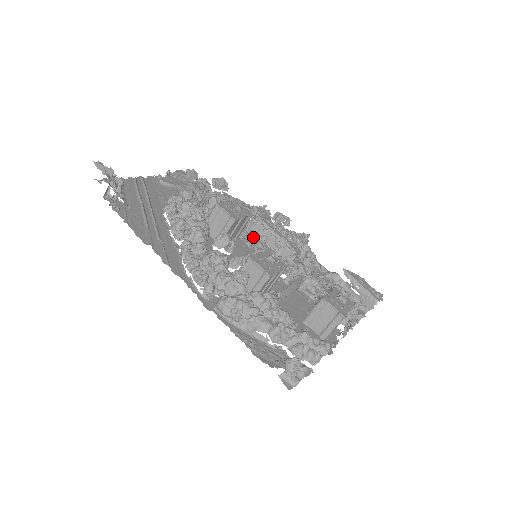
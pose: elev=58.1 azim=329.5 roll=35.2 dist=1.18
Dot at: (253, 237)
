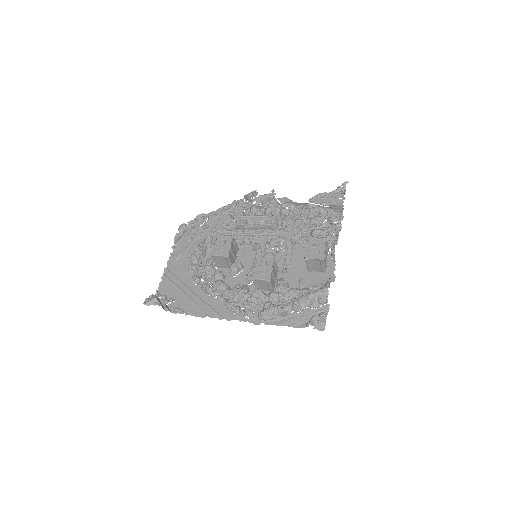
Dot at: (245, 243)
